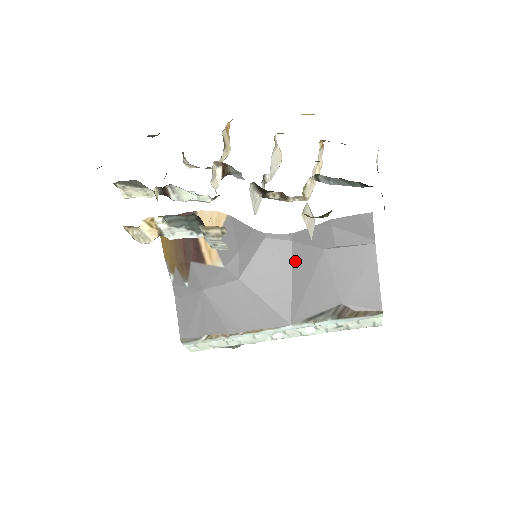
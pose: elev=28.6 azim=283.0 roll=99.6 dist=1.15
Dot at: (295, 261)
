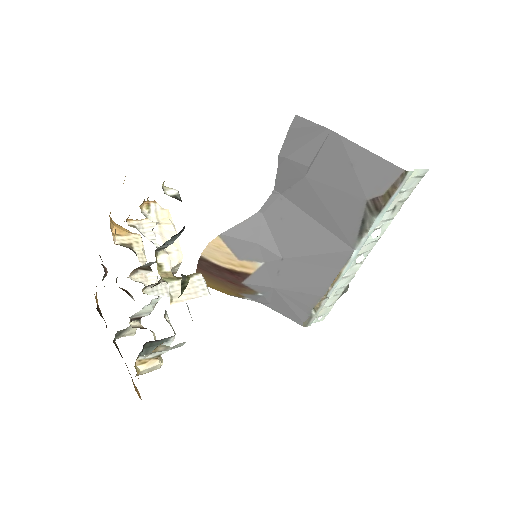
Dot at: (300, 205)
